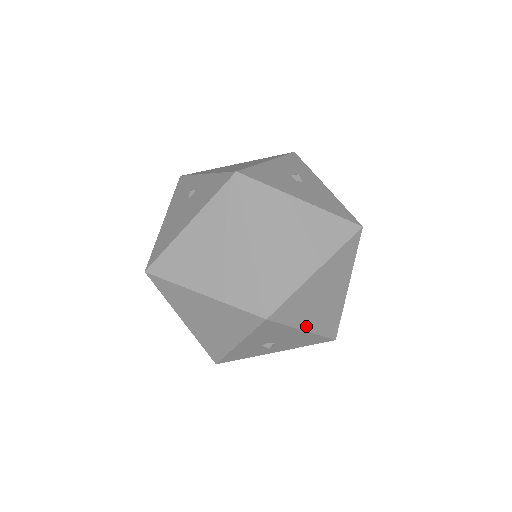
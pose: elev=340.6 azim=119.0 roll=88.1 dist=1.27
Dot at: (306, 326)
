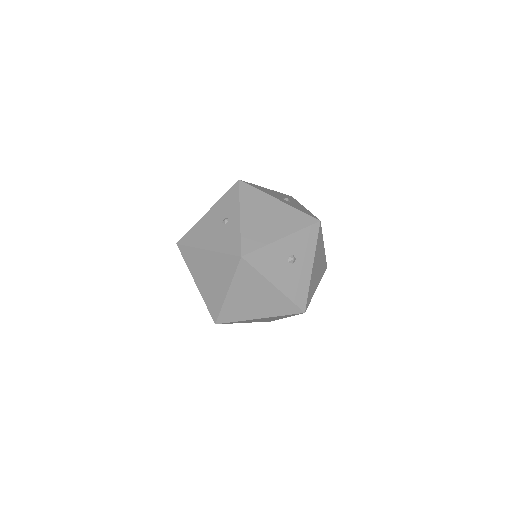
Dot at: (246, 322)
